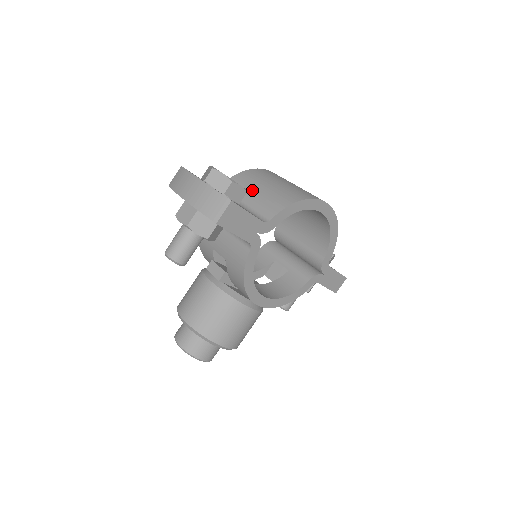
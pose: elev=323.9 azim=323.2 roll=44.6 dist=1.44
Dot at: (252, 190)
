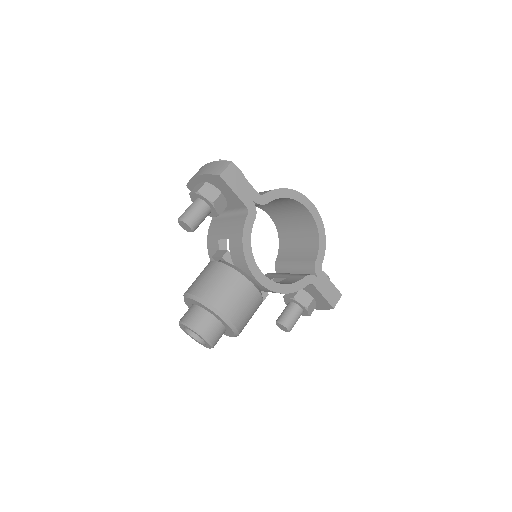
Dot at: occluded
